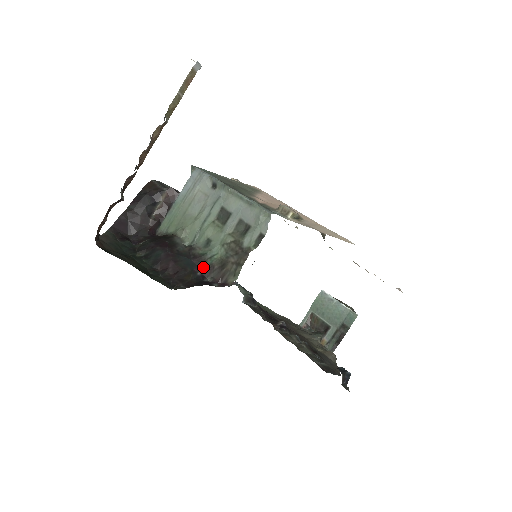
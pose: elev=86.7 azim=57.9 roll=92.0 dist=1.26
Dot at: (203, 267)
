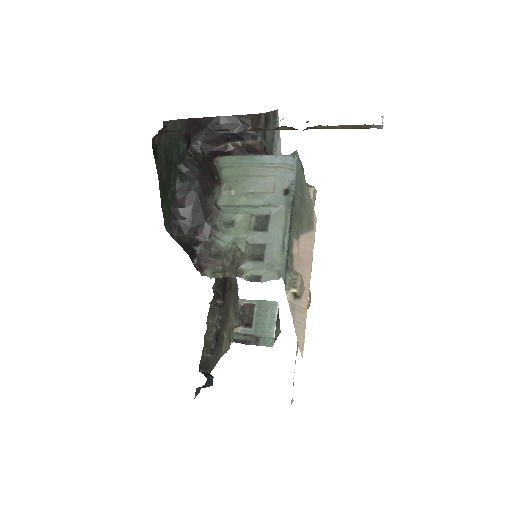
Dot at: (205, 236)
